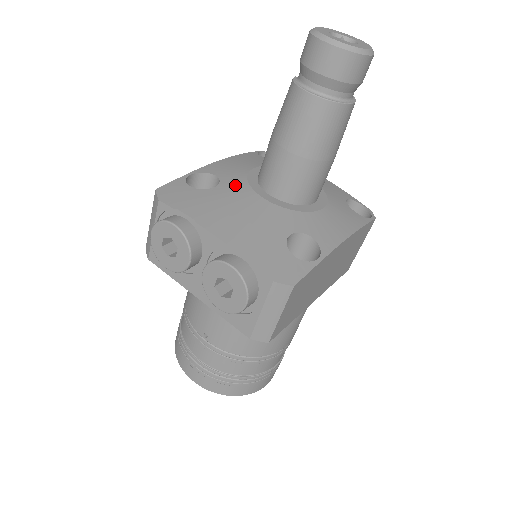
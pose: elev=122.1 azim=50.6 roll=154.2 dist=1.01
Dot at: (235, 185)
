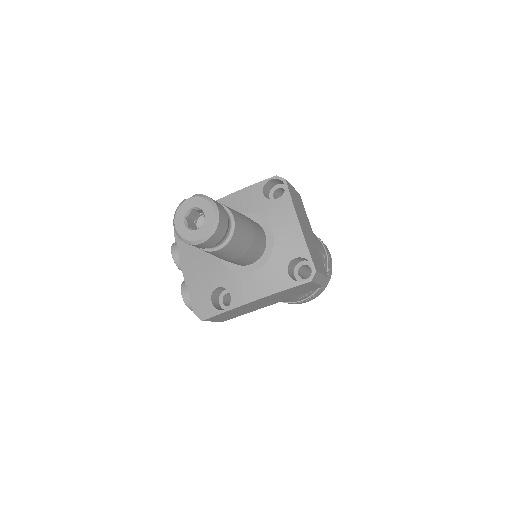
Dot at: occluded
